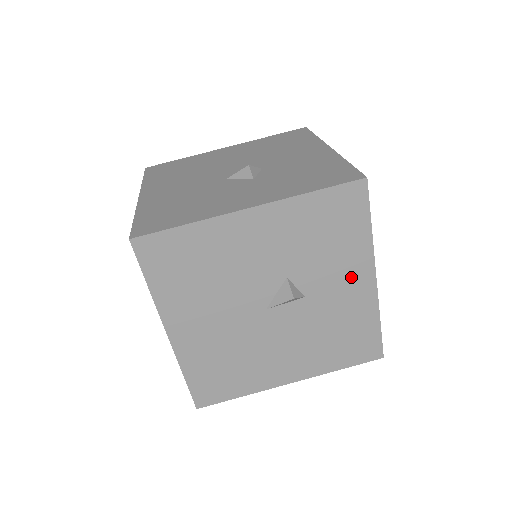
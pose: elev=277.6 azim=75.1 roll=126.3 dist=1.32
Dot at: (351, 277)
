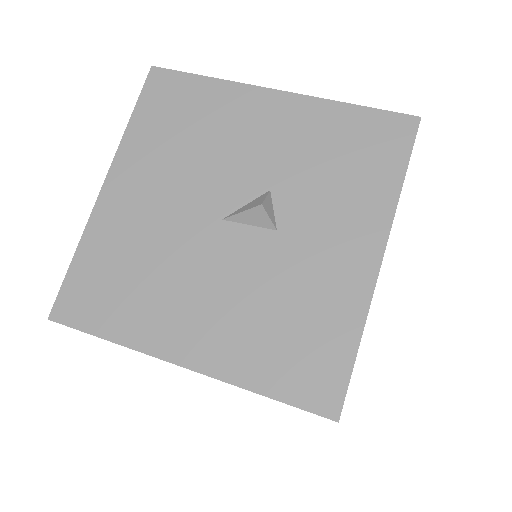
Dot at: (349, 237)
